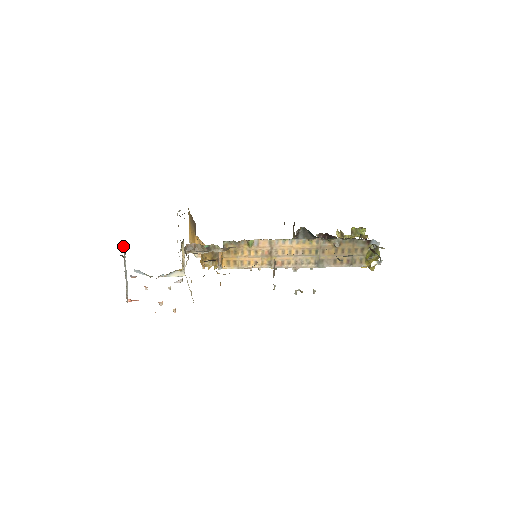
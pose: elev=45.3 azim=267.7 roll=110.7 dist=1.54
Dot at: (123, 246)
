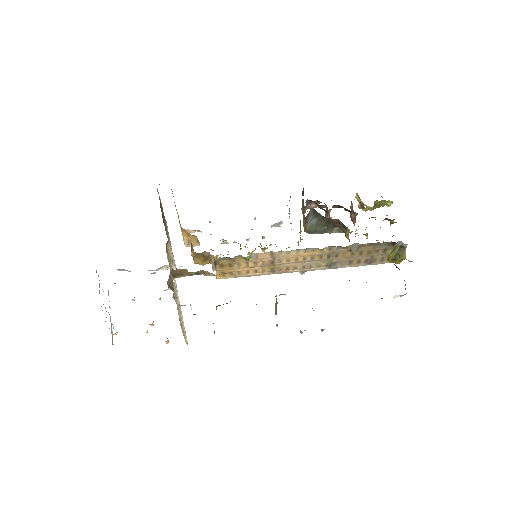
Dot at: (96, 272)
